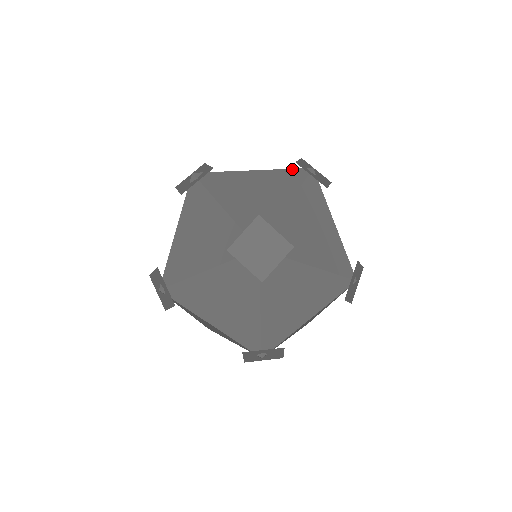
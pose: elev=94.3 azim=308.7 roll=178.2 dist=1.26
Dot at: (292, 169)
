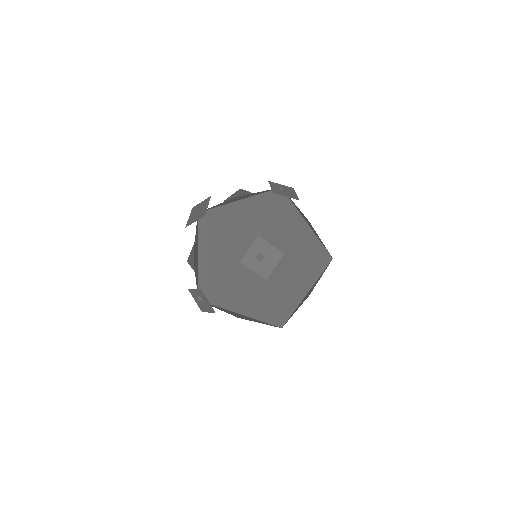
Dot at: occluded
